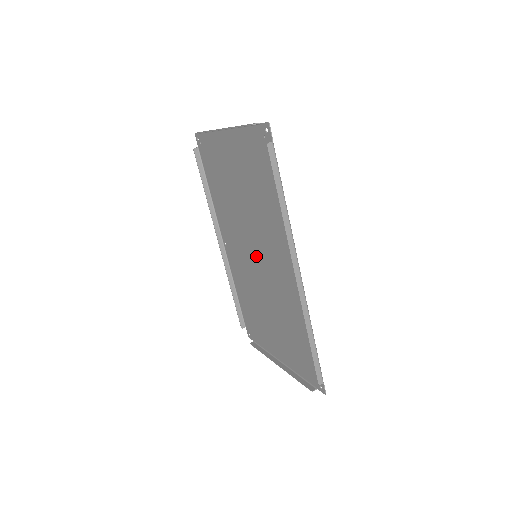
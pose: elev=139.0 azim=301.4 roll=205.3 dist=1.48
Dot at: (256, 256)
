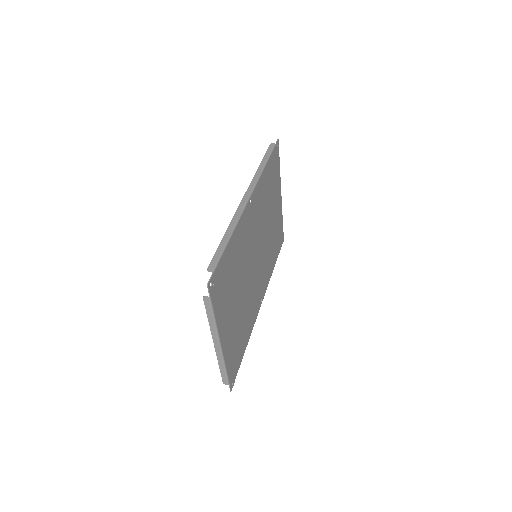
Dot at: (256, 255)
